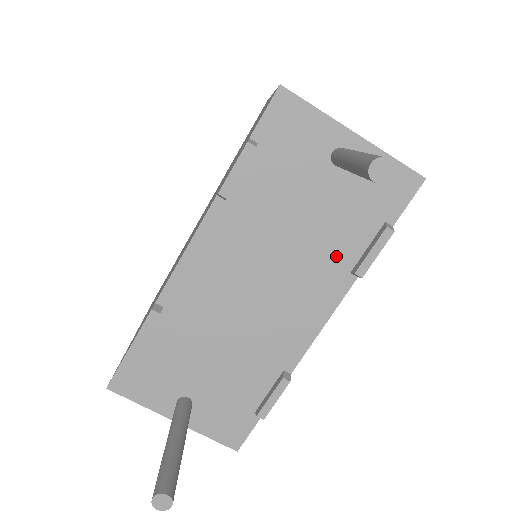
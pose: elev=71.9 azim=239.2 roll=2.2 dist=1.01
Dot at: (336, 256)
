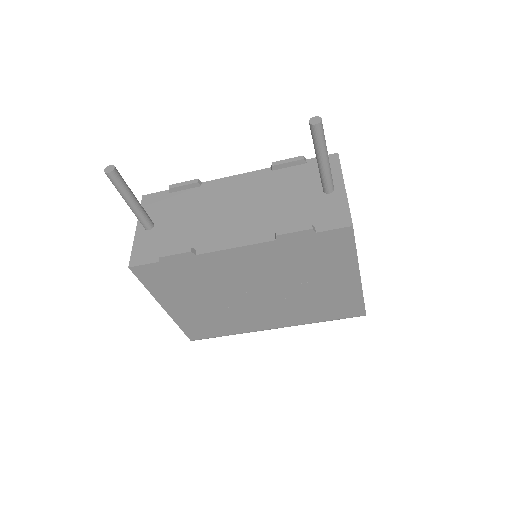
Dot at: (279, 224)
